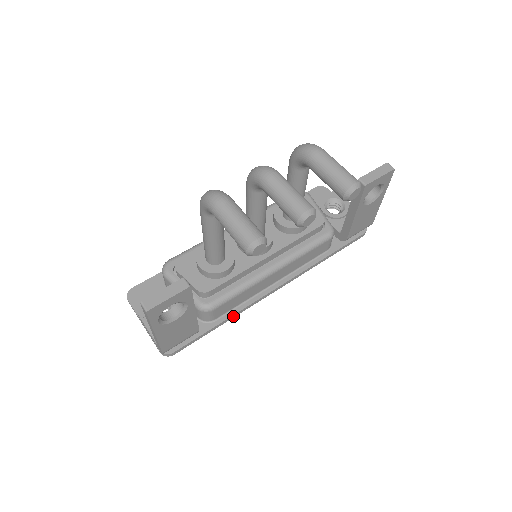
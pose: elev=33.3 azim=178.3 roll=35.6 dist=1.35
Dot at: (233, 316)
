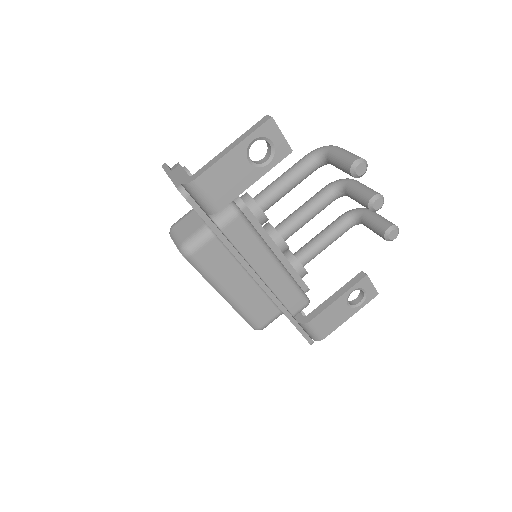
Dot at: (231, 247)
